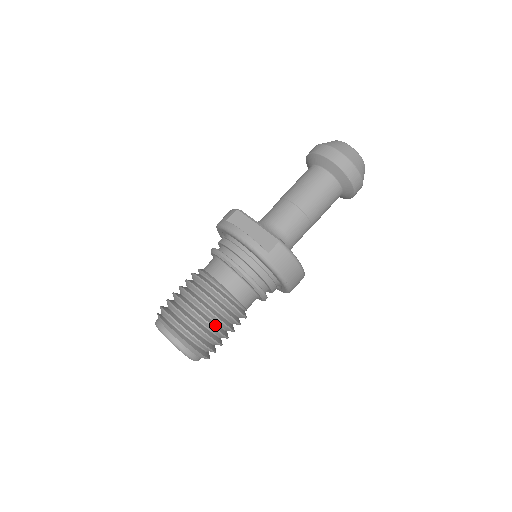
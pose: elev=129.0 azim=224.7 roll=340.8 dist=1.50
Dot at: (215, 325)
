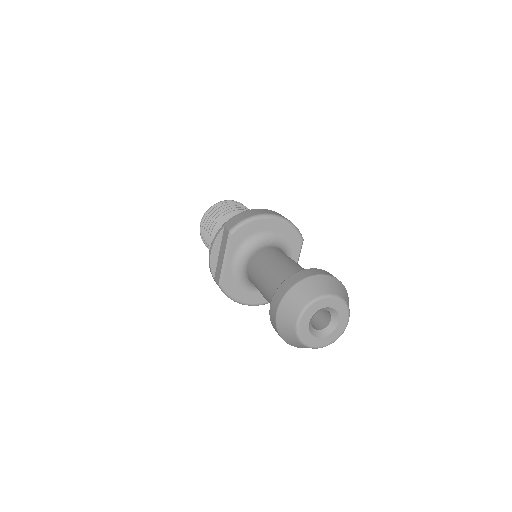
Dot at: occluded
